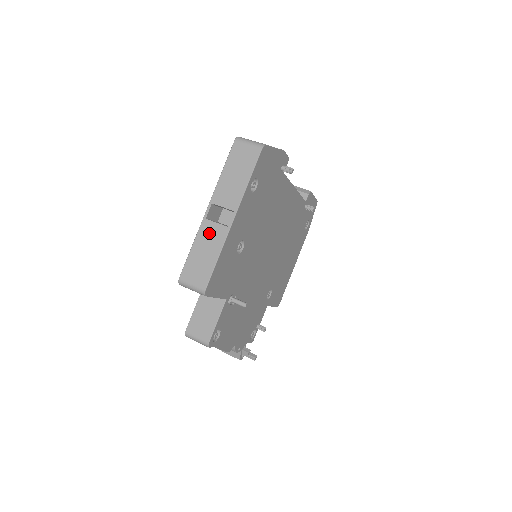
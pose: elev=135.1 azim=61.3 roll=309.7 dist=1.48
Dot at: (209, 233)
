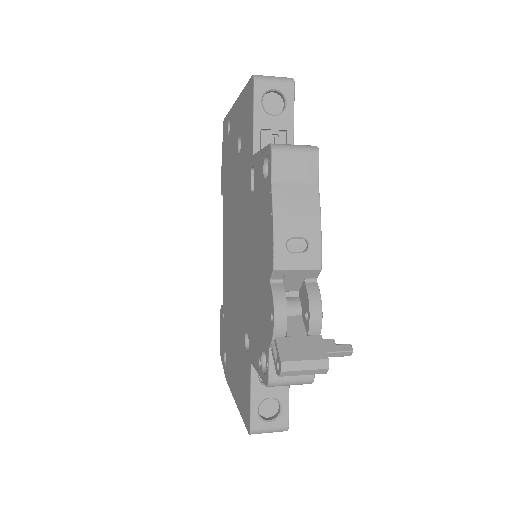
Dot at: occluded
